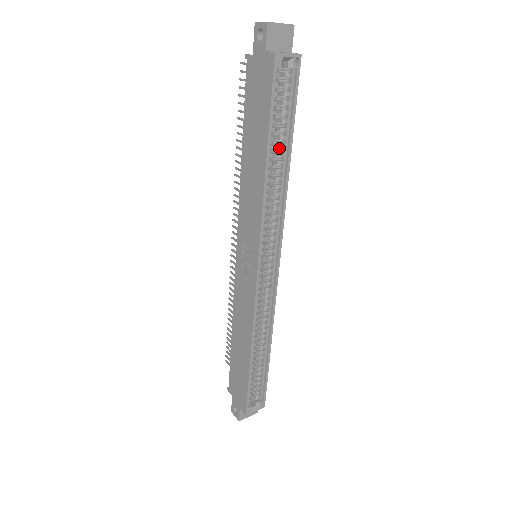
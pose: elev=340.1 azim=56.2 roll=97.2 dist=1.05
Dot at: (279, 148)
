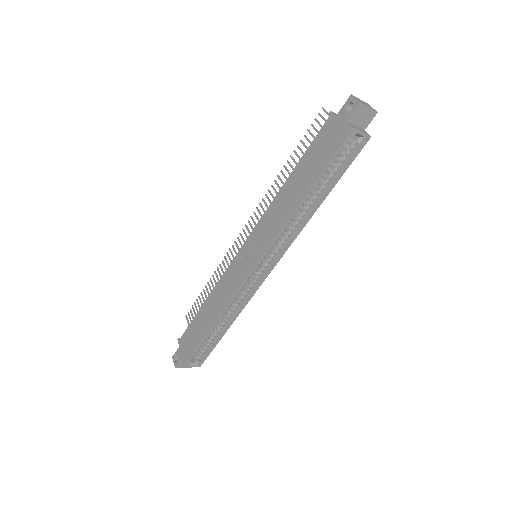
Dot at: (318, 192)
